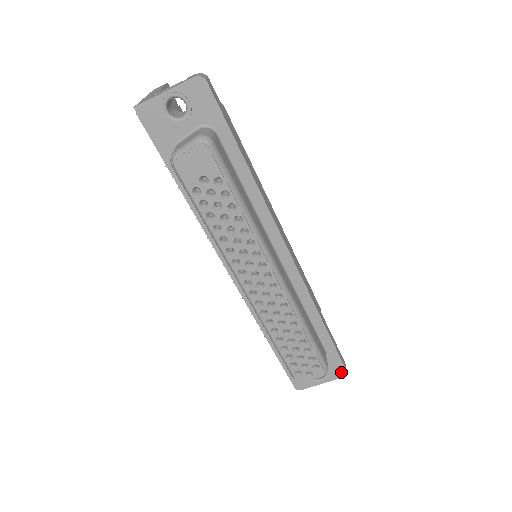
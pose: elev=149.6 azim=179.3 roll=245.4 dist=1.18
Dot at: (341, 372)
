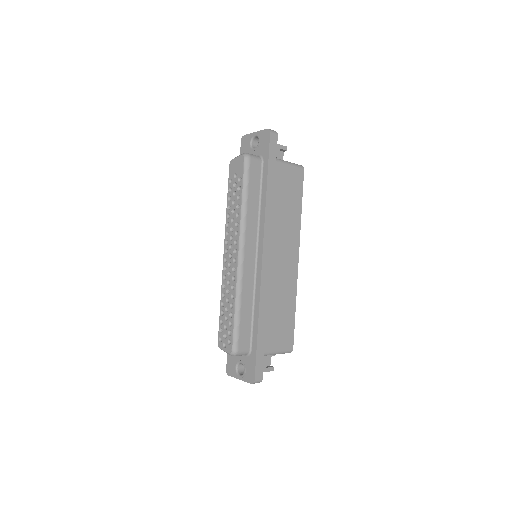
Dot at: (252, 378)
